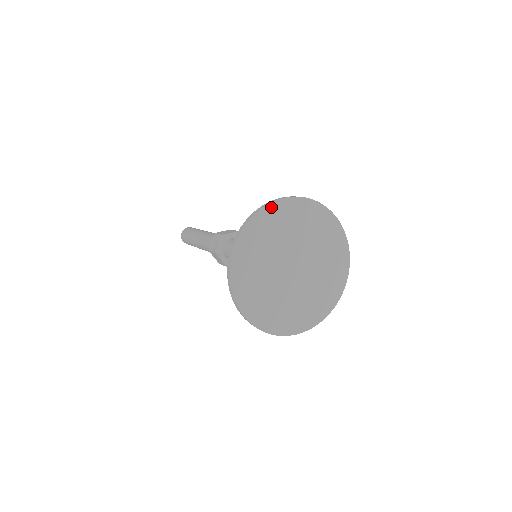
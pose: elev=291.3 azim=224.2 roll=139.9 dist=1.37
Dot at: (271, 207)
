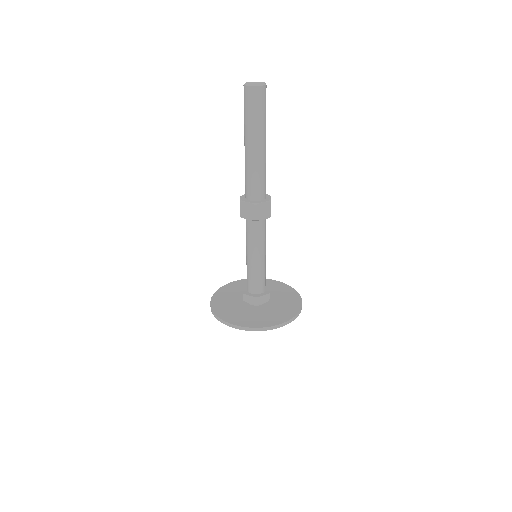
Dot at: (268, 329)
